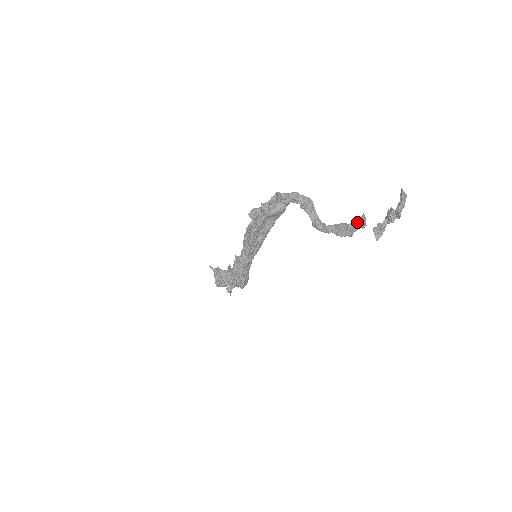
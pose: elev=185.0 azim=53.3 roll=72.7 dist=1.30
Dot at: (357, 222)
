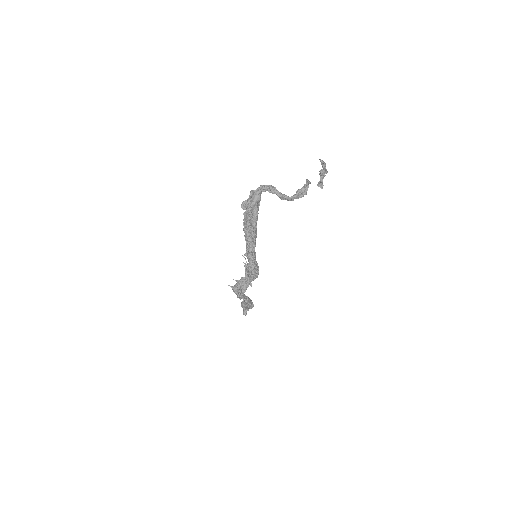
Dot at: (305, 184)
